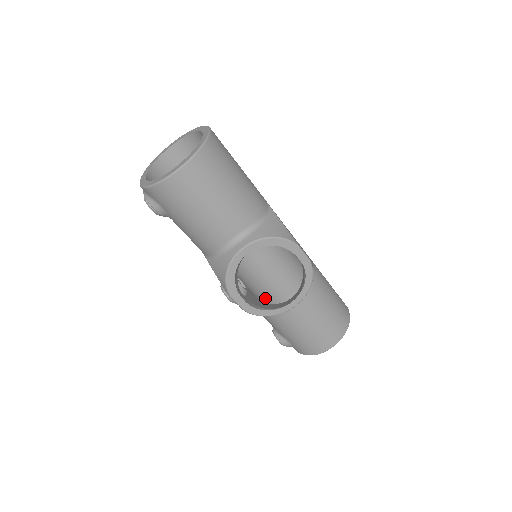
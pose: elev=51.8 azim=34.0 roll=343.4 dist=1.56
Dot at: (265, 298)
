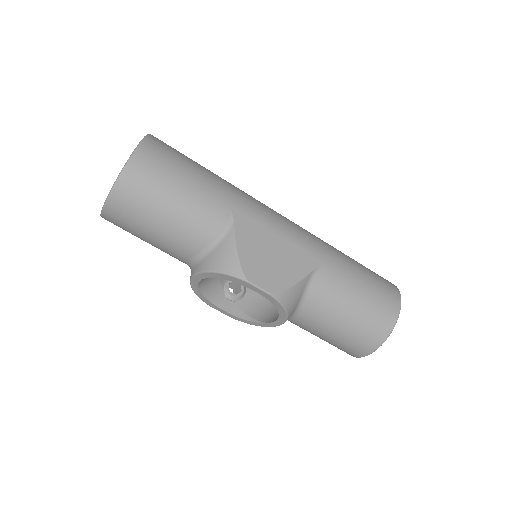
Dot at: occluded
